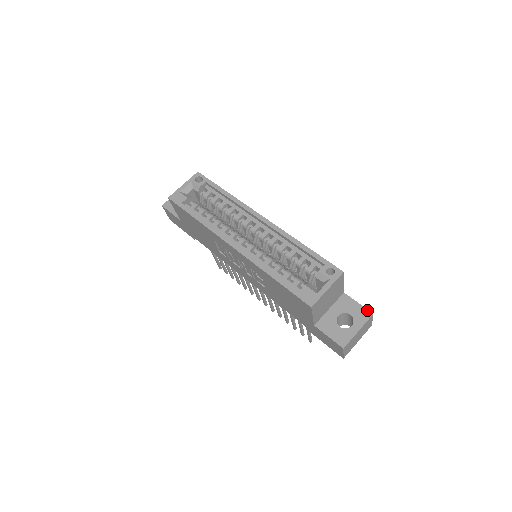
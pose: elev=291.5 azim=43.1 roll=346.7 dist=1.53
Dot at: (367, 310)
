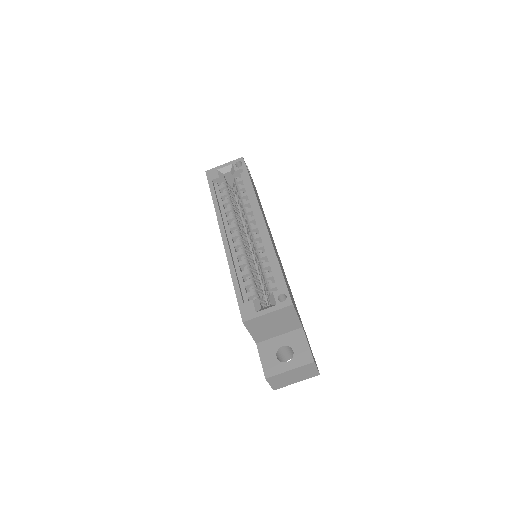
Dot at: (311, 355)
